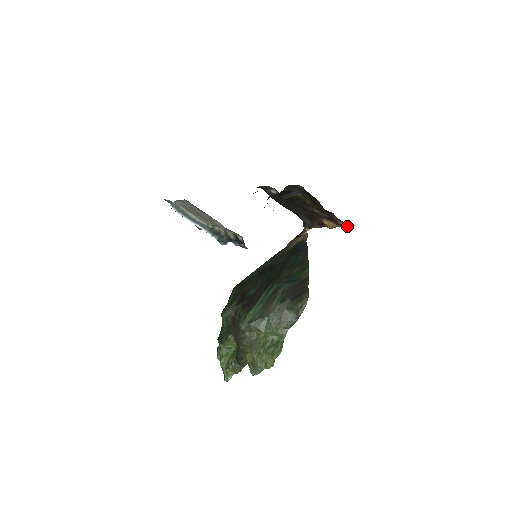
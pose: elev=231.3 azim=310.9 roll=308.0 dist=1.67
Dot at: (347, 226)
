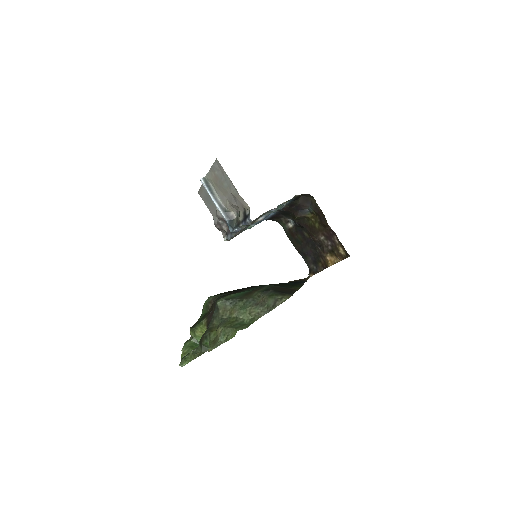
Dot at: (346, 255)
